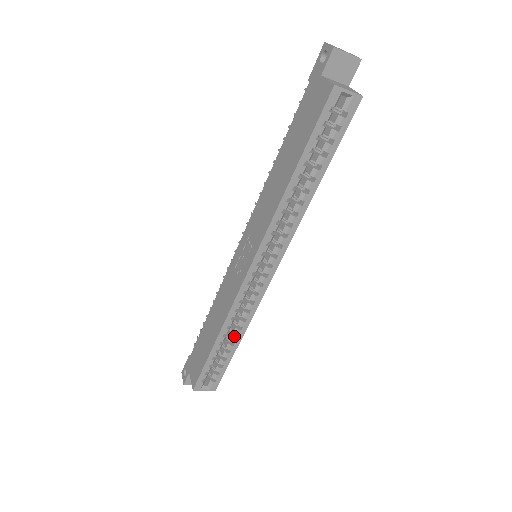
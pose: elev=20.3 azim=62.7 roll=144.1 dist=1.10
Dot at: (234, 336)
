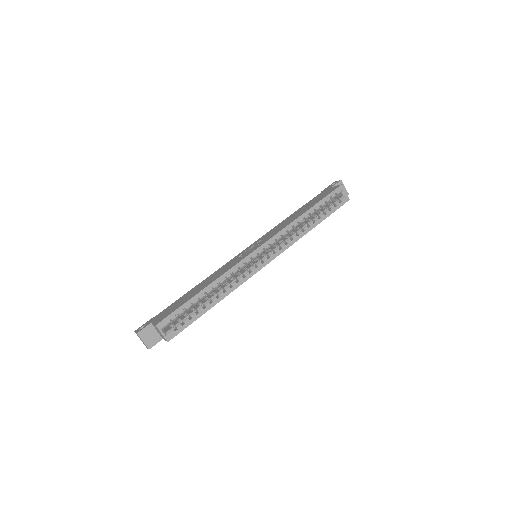
Dot at: (215, 297)
